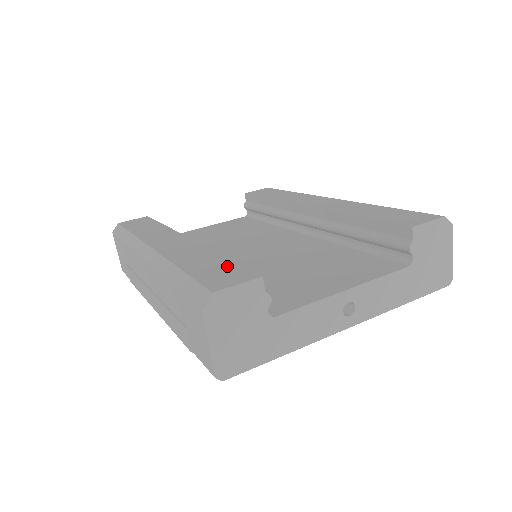
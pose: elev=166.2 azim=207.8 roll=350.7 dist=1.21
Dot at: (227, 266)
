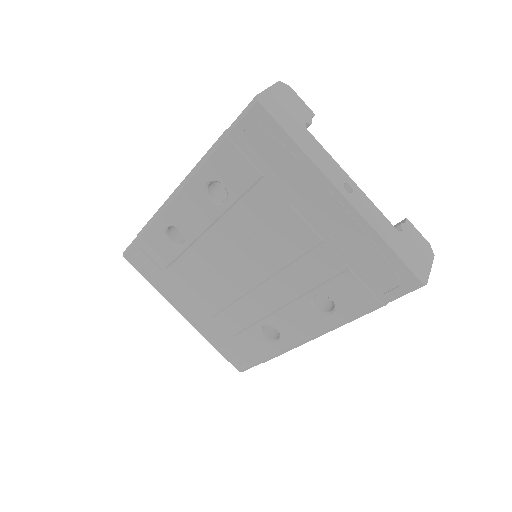
Dot at: occluded
